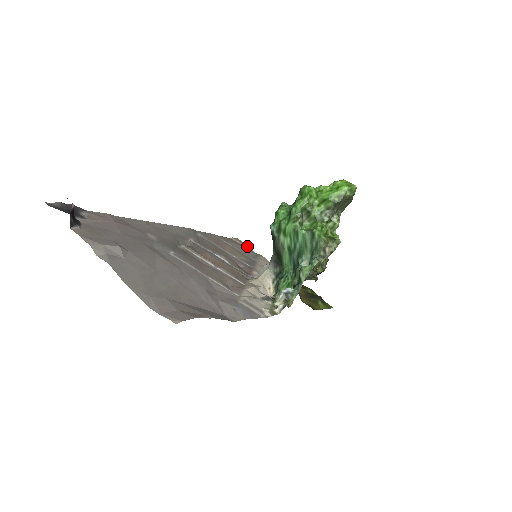
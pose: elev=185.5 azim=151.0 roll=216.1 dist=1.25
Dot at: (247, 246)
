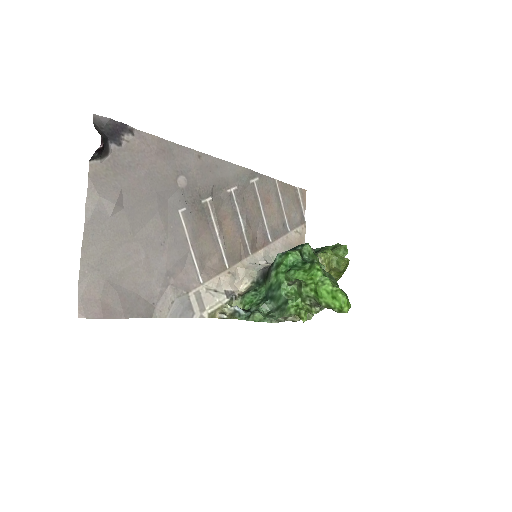
Dot at: (304, 205)
